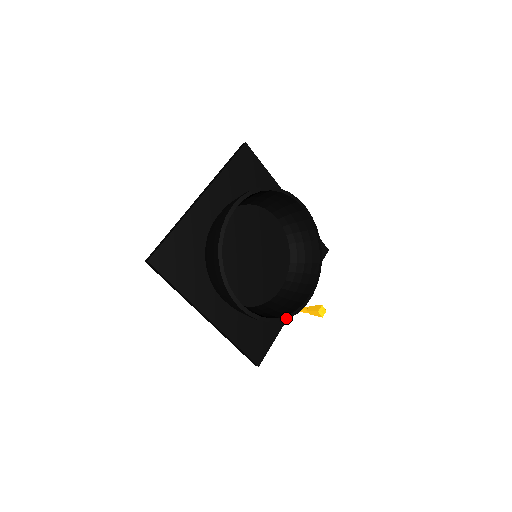
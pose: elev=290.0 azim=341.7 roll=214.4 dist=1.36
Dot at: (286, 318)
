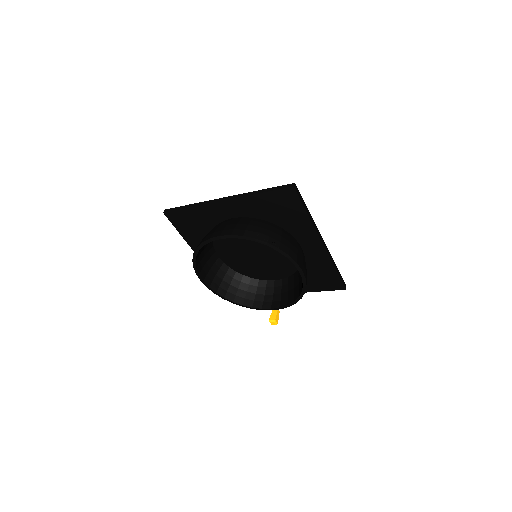
Dot at: (240, 305)
